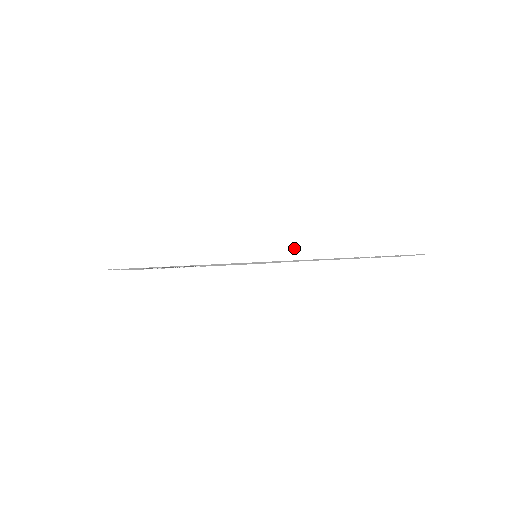
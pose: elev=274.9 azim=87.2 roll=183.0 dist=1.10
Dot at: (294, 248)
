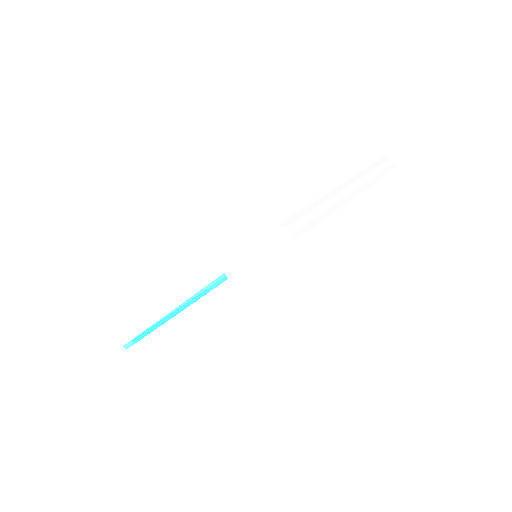
Dot at: (361, 183)
